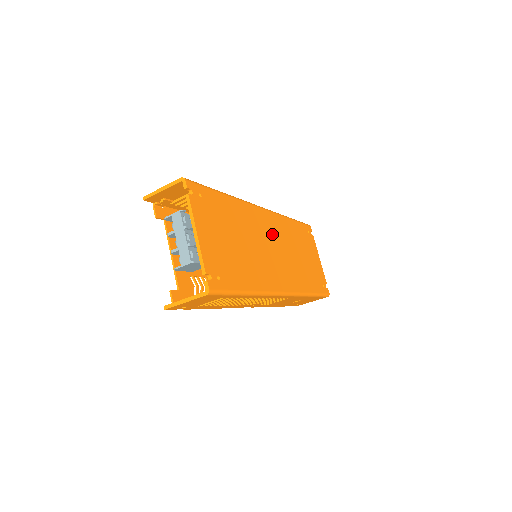
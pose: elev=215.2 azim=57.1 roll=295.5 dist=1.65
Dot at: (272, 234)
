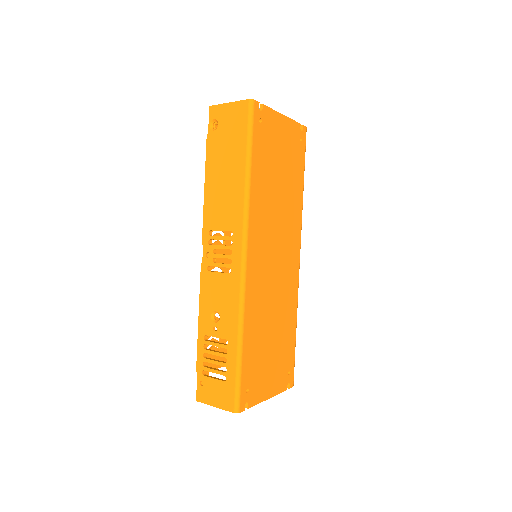
Dot at: (265, 251)
